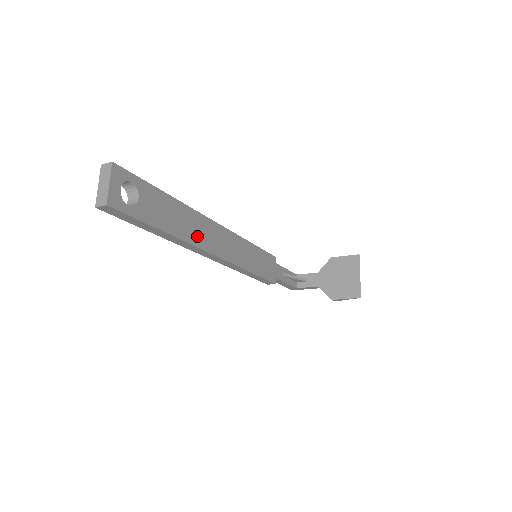
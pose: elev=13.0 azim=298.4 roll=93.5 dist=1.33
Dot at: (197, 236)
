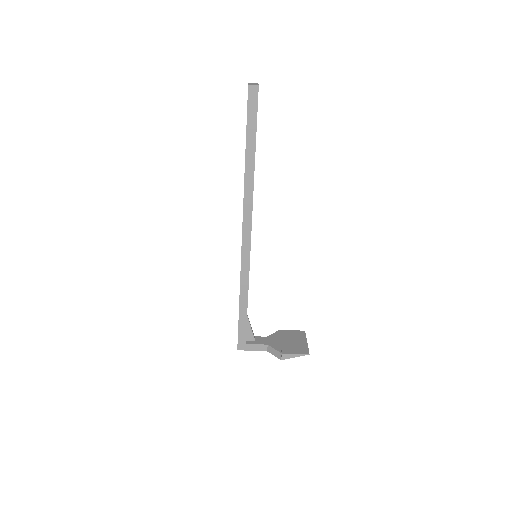
Dot at: occluded
